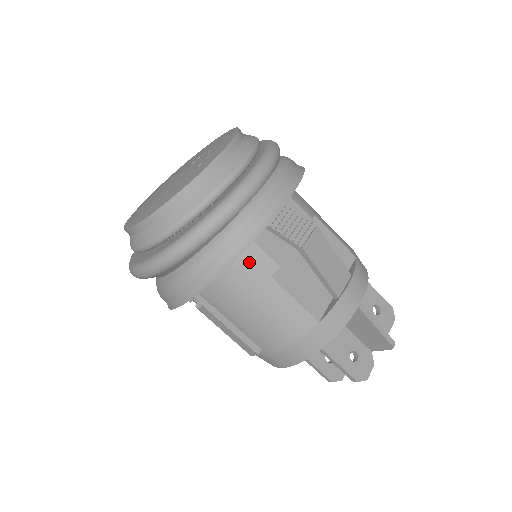
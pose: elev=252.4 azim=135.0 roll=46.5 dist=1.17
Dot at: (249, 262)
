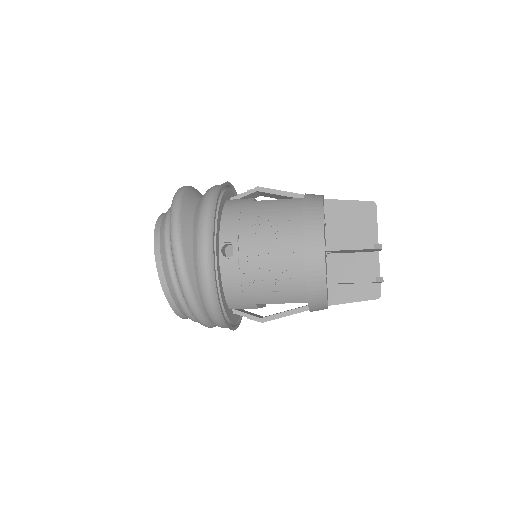
Dot at: occluded
